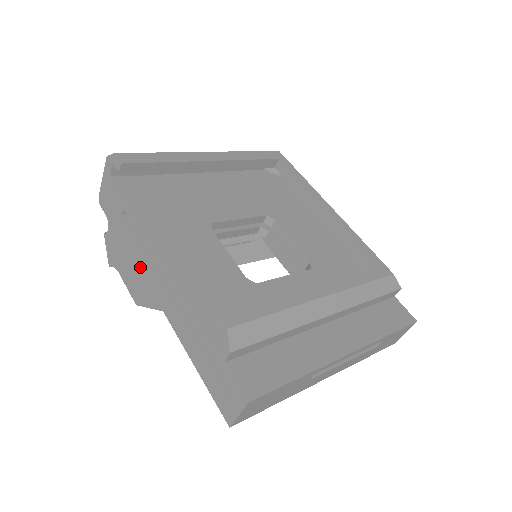
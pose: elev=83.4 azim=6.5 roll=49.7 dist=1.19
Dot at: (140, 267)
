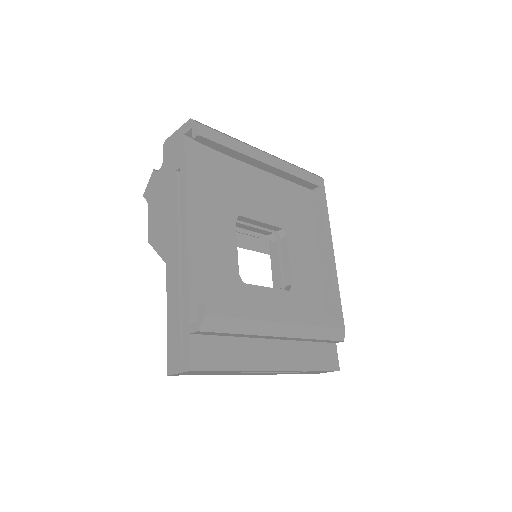
Dot at: (167, 219)
